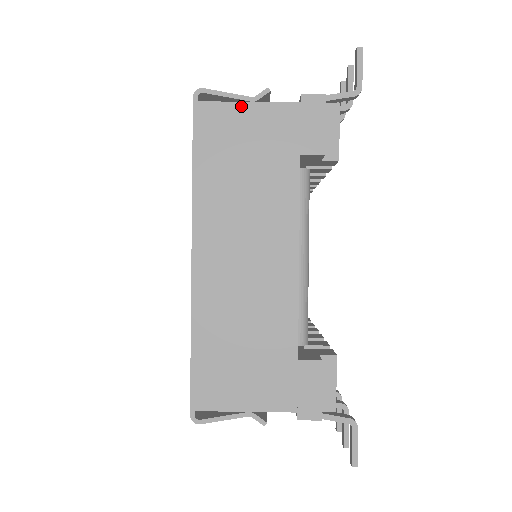
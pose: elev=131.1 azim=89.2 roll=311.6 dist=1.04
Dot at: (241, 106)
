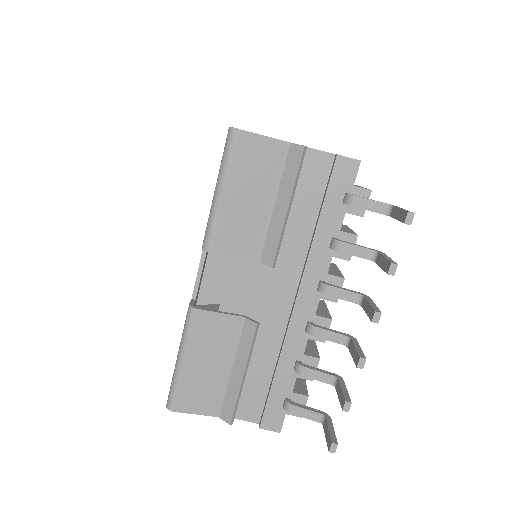
Dot at: occluded
